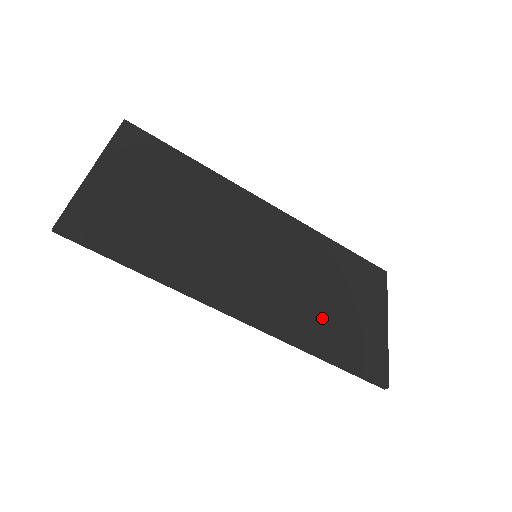
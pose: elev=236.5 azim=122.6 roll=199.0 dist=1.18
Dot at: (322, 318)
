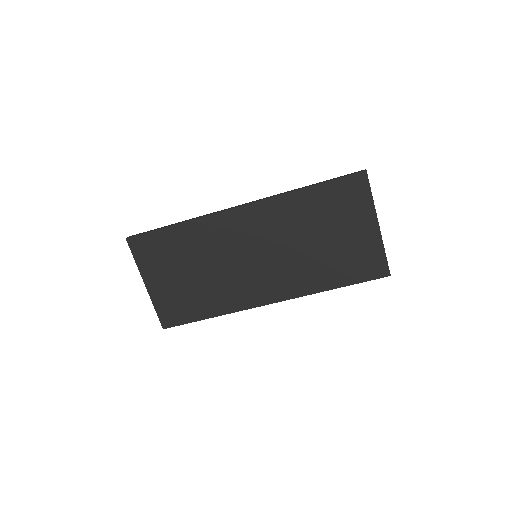
Dot at: (320, 265)
